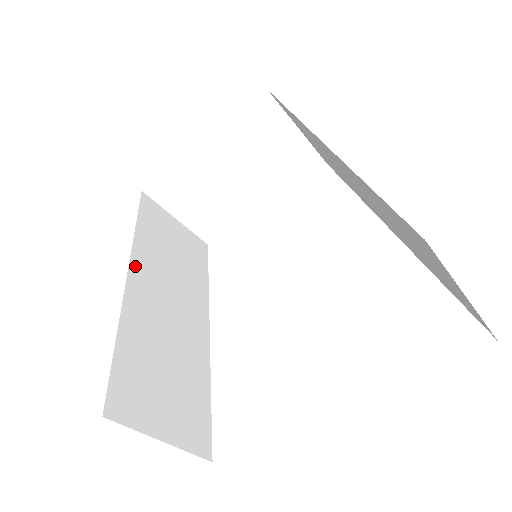
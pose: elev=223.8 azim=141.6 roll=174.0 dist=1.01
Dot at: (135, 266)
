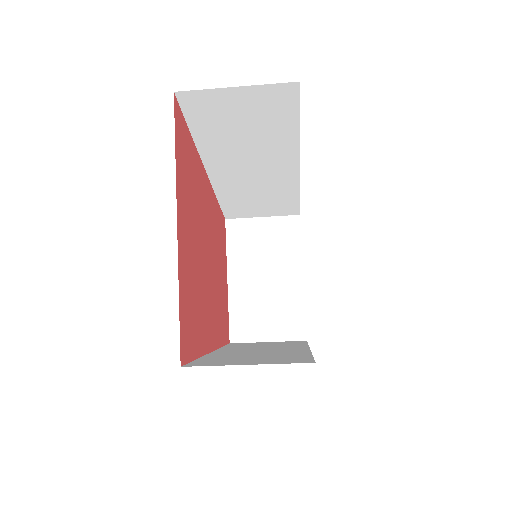
Dot at: (221, 350)
